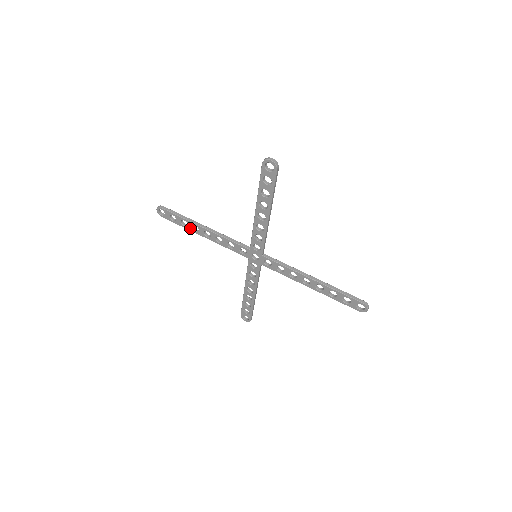
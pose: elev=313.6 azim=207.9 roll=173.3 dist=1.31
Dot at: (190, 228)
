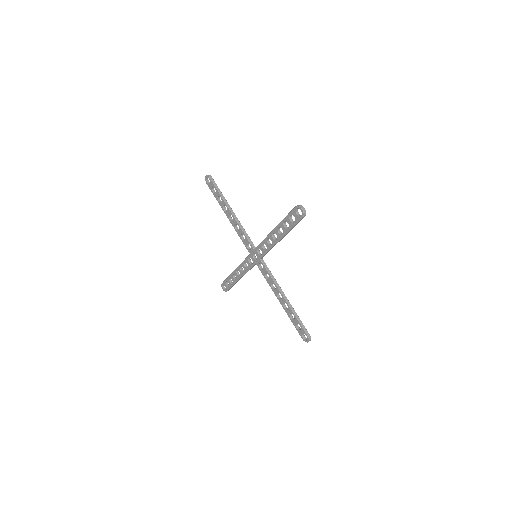
Dot at: (234, 281)
